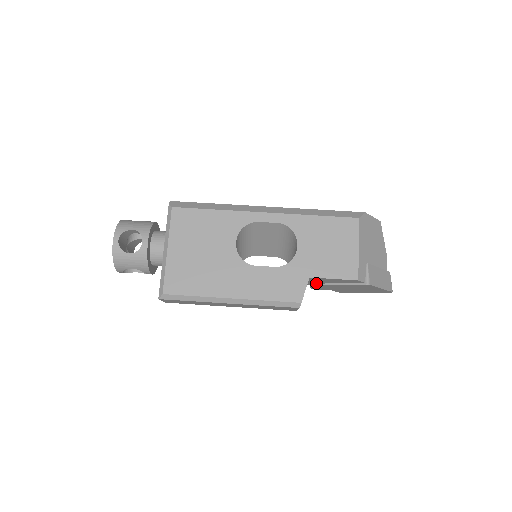
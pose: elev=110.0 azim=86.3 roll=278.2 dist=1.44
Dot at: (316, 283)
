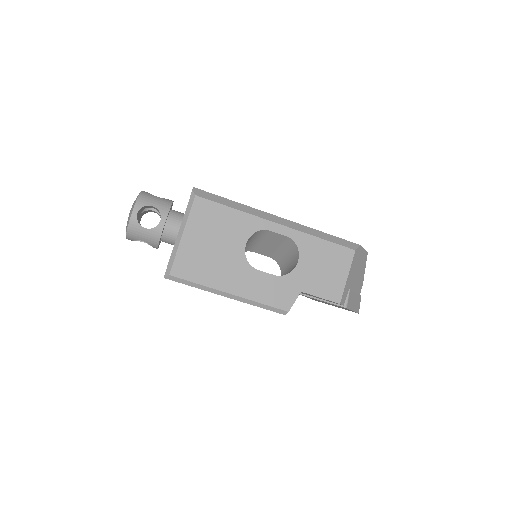
Dot at: (301, 293)
